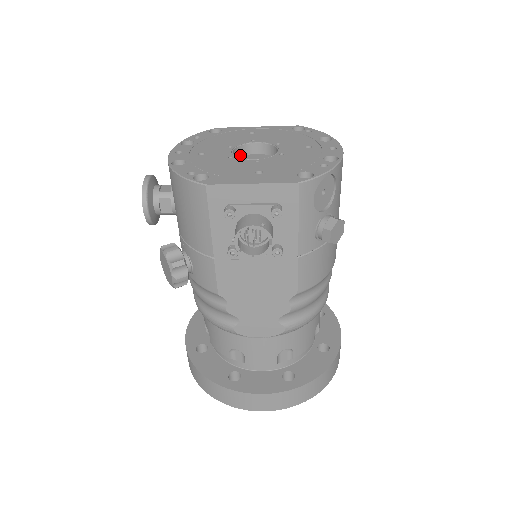
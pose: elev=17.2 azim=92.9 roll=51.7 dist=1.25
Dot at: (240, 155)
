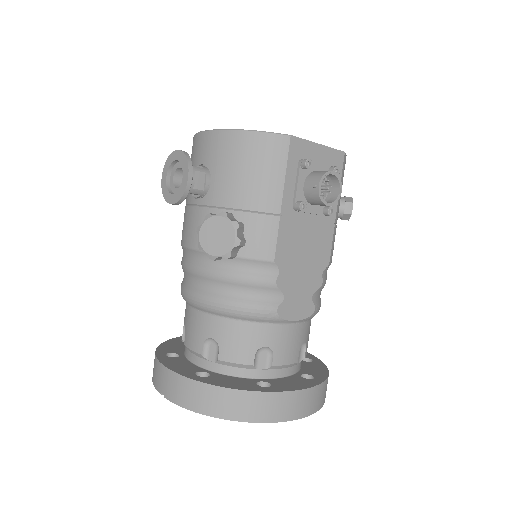
Dot at: occluded
